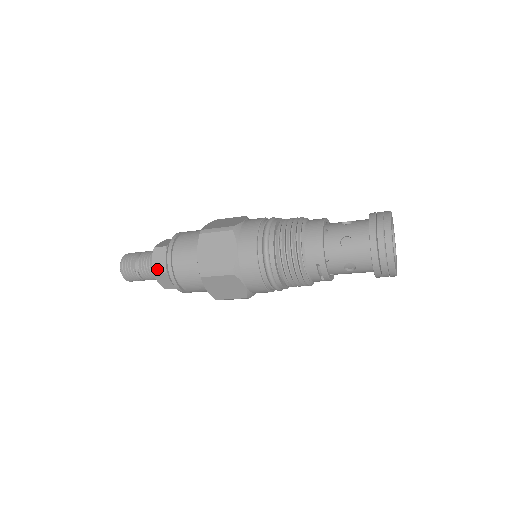
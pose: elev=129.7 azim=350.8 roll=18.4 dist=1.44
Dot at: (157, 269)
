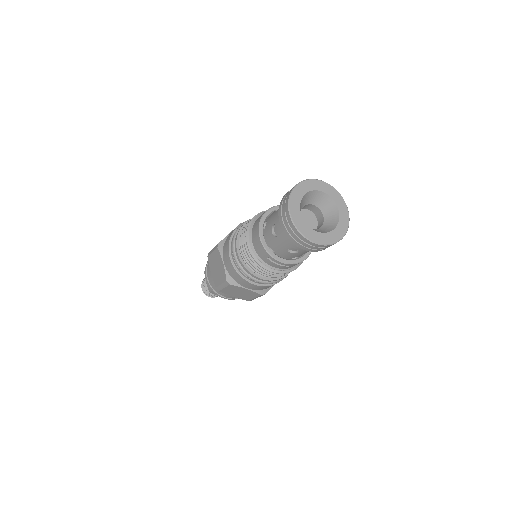
Dot at: occluded
